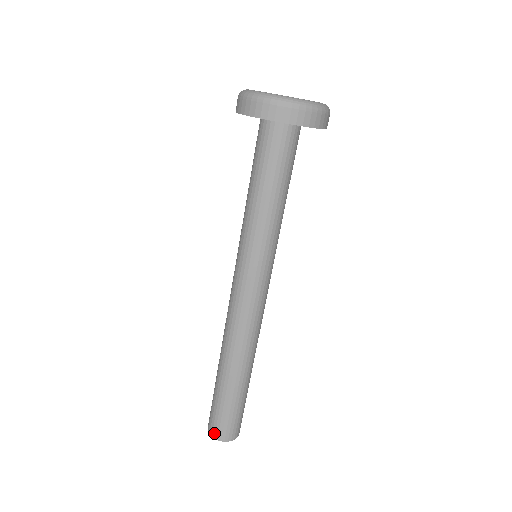
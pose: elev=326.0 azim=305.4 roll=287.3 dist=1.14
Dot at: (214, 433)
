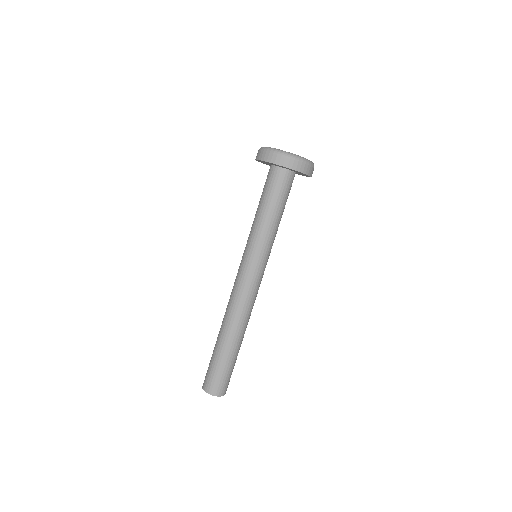
Dot at: (208, 389)
